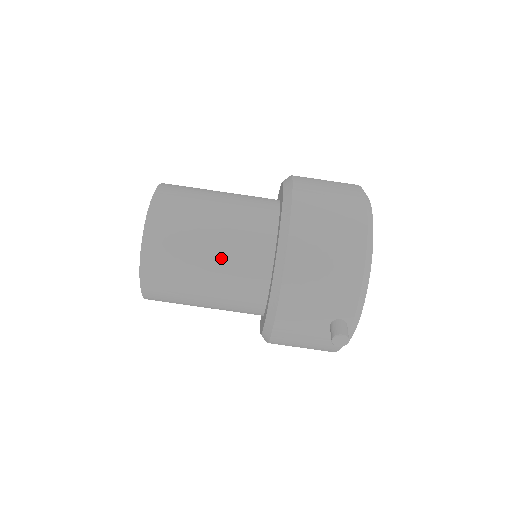
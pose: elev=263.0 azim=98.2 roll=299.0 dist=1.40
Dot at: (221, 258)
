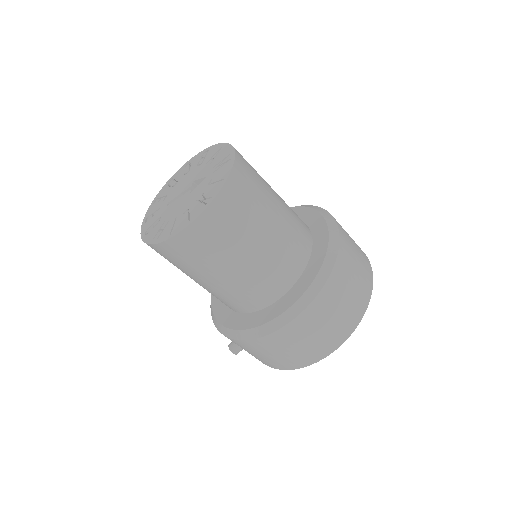
Dot at: (203, 287)
